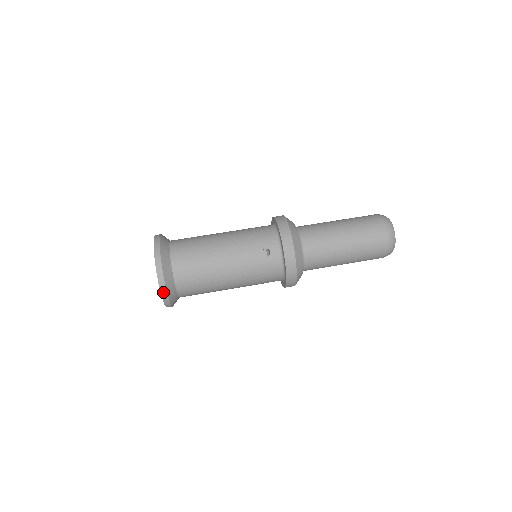
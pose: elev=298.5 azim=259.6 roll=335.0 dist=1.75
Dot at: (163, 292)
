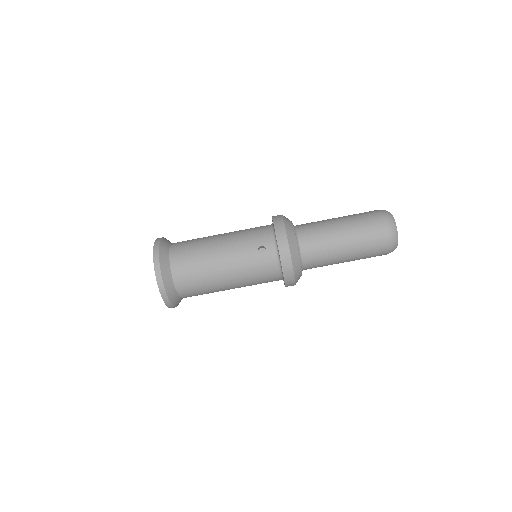
Dot at: (162, 291)
